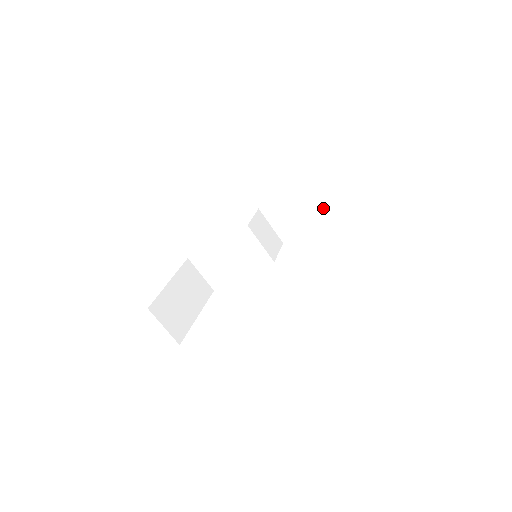
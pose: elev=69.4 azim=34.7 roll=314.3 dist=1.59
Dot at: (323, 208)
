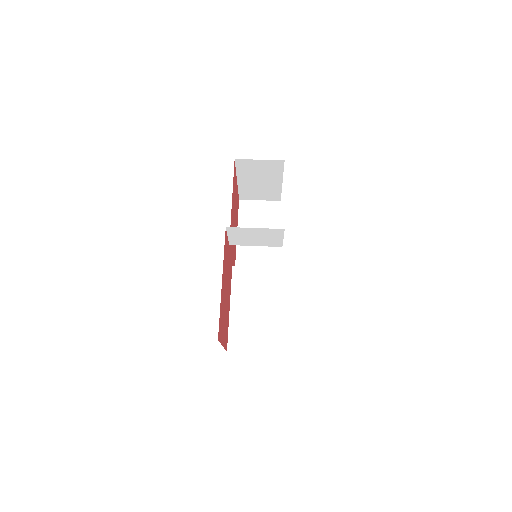
Dot at: (266, 225)
